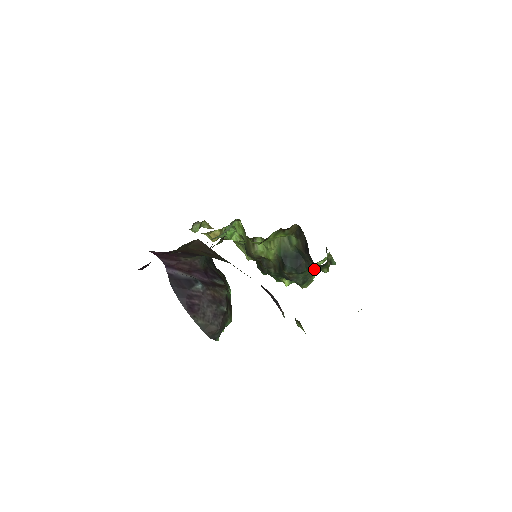
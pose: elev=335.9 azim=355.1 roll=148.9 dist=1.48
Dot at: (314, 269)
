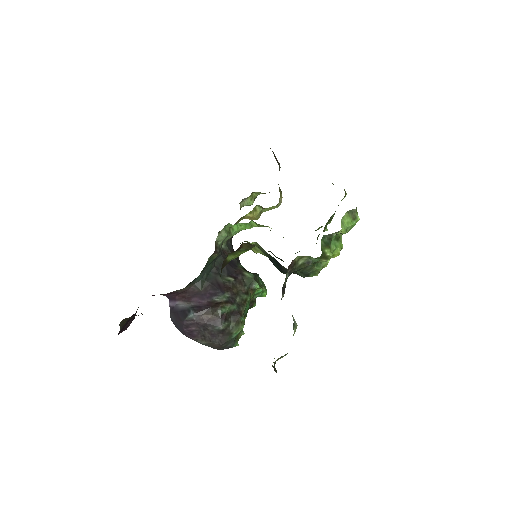
Dot at: occluded
